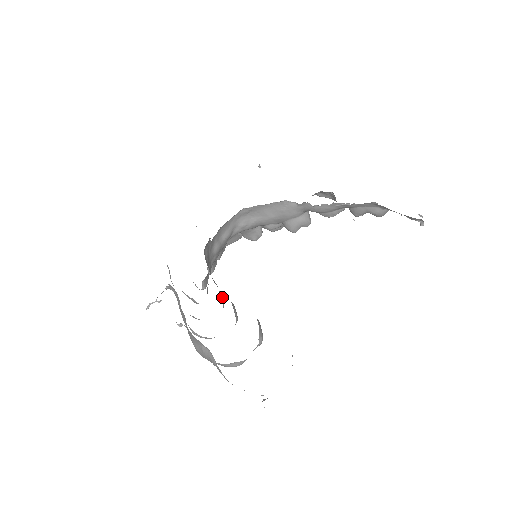
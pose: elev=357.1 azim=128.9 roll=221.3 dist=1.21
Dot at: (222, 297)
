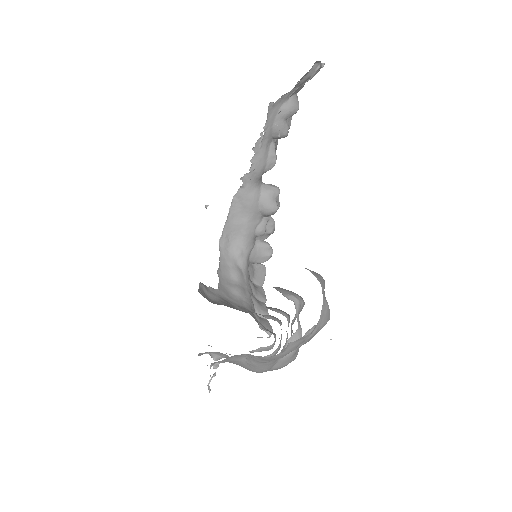
Dot at: (268, 316)
